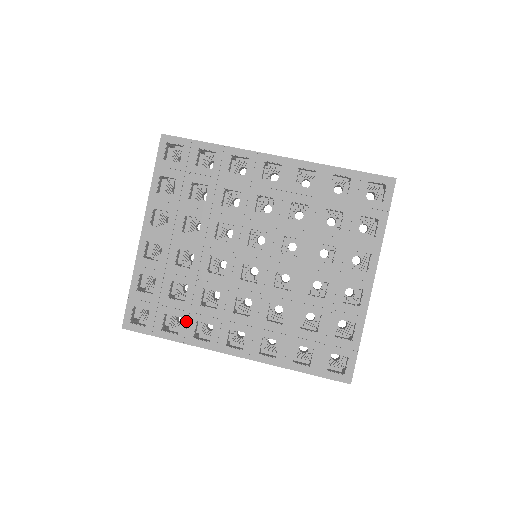
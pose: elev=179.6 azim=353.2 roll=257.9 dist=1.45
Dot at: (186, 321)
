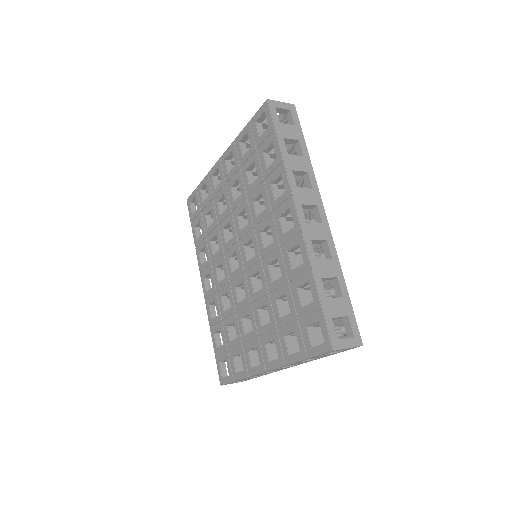
Dot at: (202, 239)
